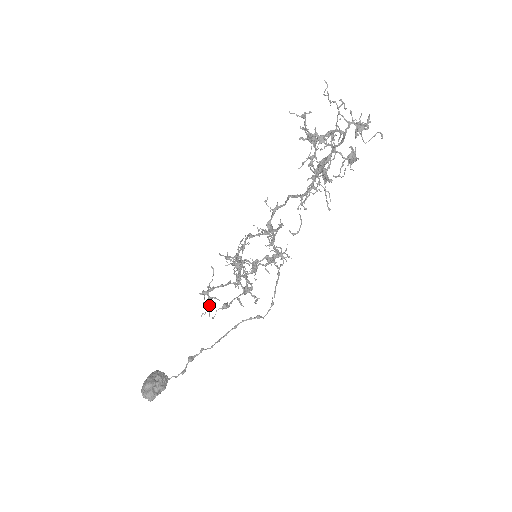
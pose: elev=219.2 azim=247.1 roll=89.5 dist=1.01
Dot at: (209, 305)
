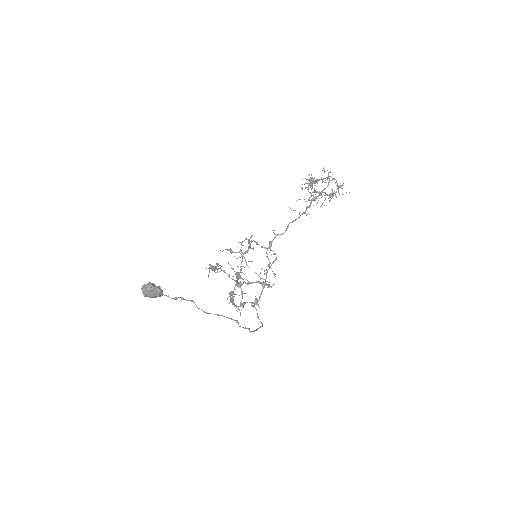
Dot at: (214, 268)
